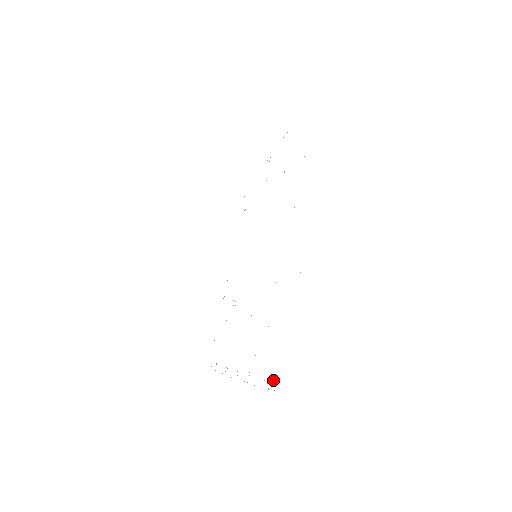
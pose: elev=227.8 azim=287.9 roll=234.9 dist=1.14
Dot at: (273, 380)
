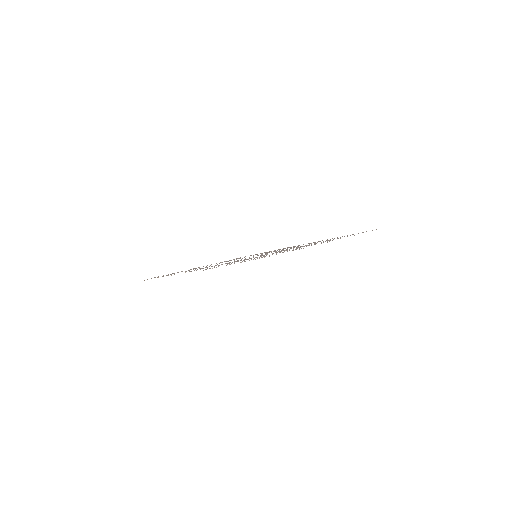
Dot at: occluded
